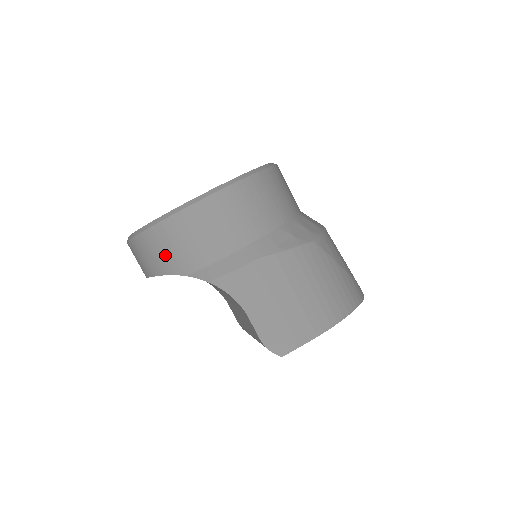
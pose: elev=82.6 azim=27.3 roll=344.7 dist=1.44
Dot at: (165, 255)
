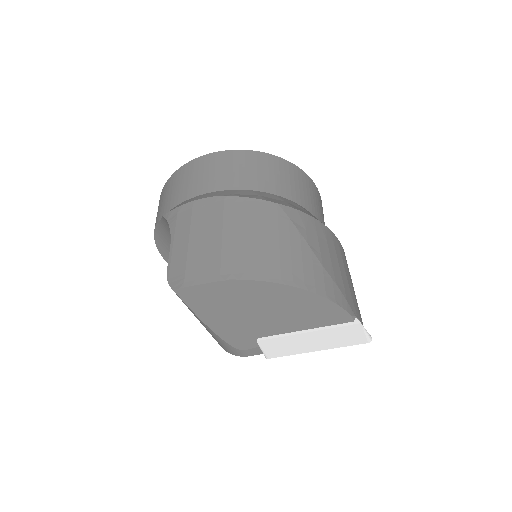
Dot at: (160, 208)
